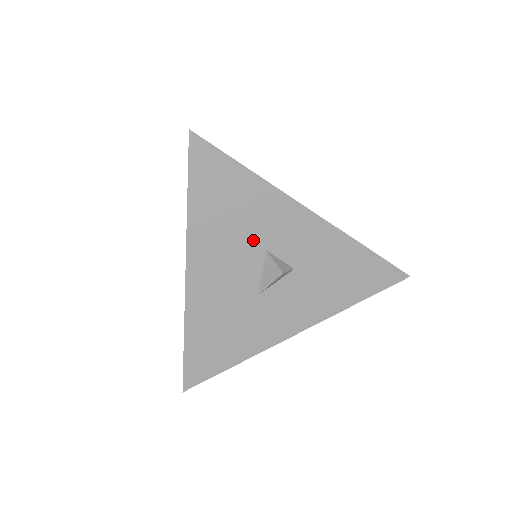
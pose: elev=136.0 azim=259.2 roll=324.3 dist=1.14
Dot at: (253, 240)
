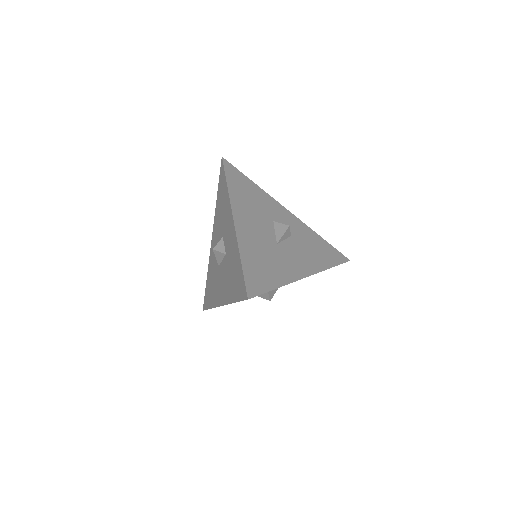
Dot at: (265, 213)
